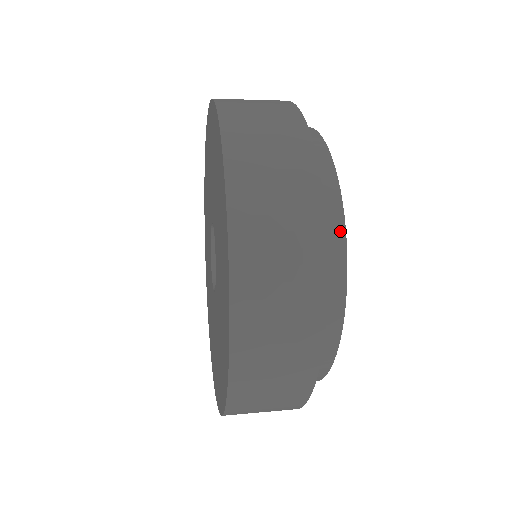
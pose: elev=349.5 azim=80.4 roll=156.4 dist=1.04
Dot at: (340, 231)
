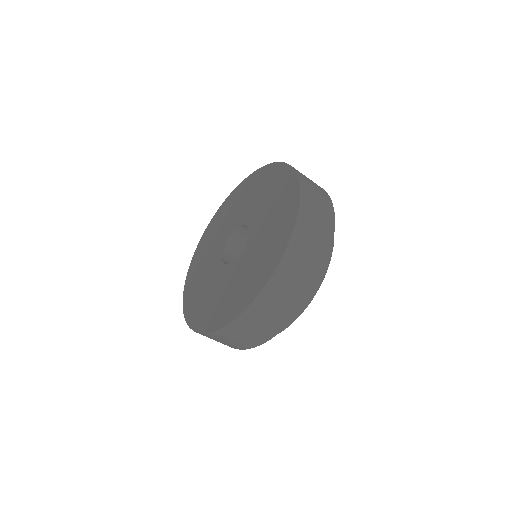
Dot at: occluded
